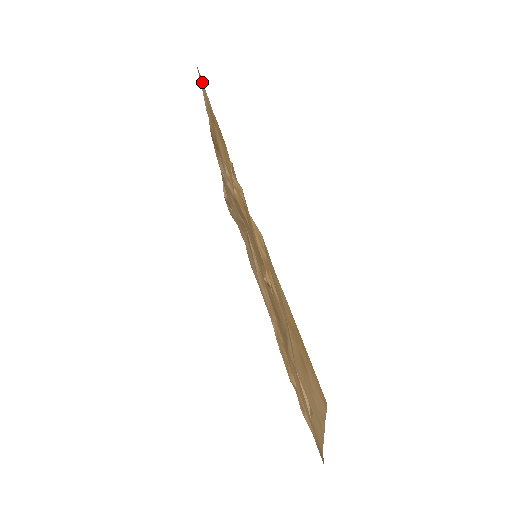
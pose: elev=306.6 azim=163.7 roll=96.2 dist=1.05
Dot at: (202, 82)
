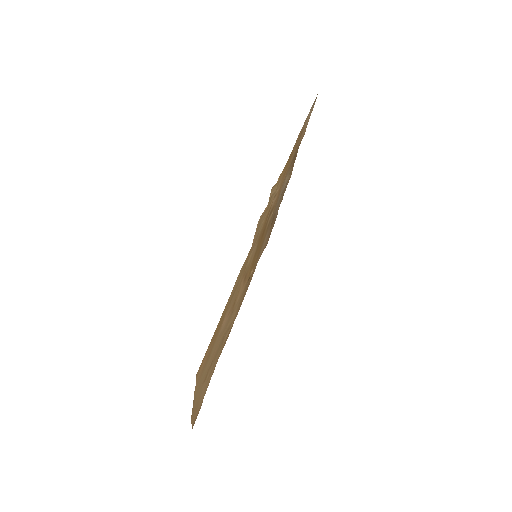
Dot at: occluded
